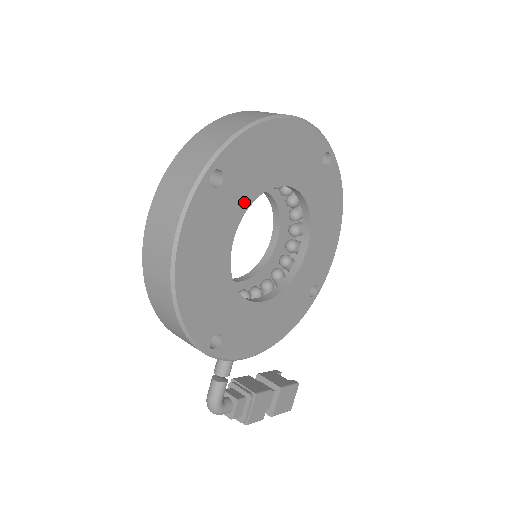
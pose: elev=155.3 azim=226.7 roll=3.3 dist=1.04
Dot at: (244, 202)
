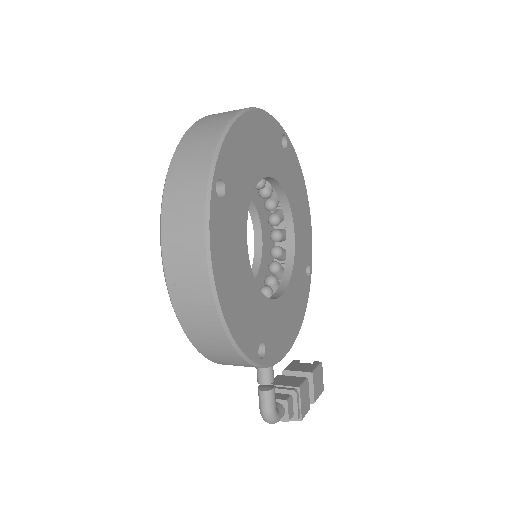
Dot at: (244, 204)
